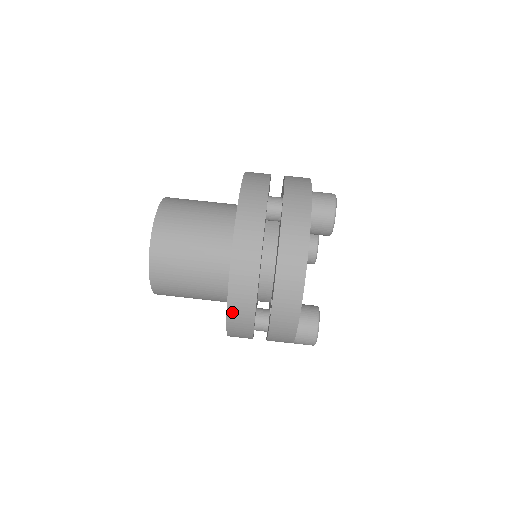
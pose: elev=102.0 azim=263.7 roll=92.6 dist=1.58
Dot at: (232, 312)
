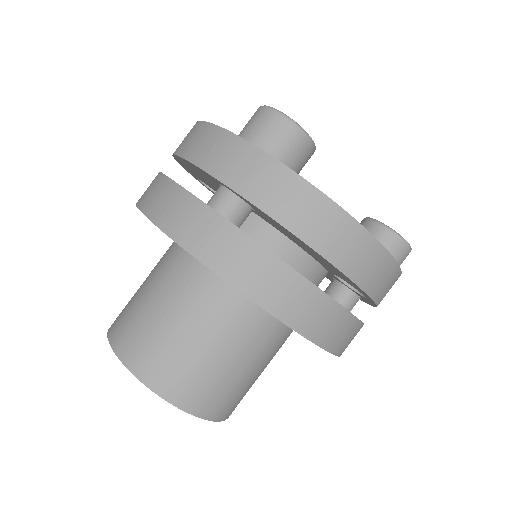
Dot at: (338, 348)
